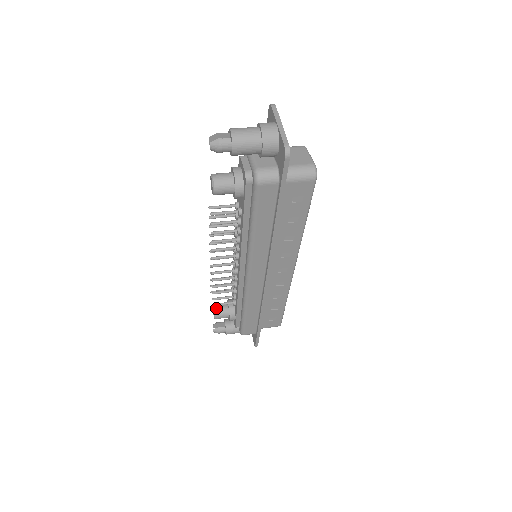
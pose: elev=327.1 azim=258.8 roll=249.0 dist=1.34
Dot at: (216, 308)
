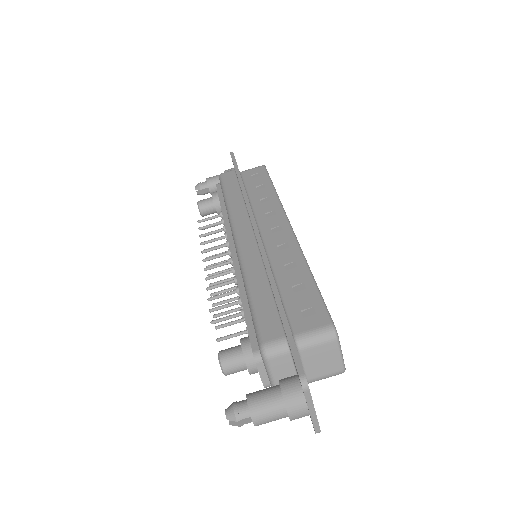
Dot at: (203, 213)
